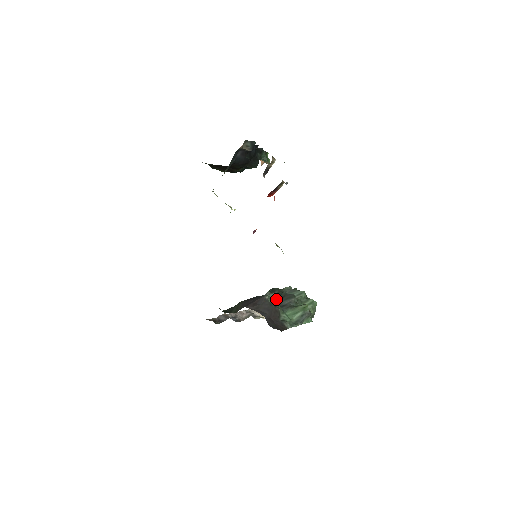
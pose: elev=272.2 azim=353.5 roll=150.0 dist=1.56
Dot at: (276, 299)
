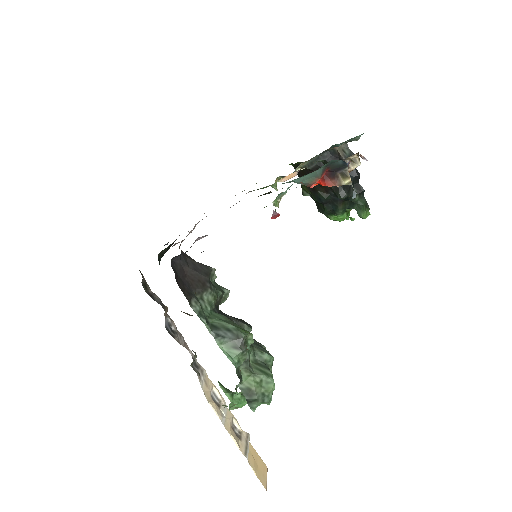
Dot at: (223, 291)
